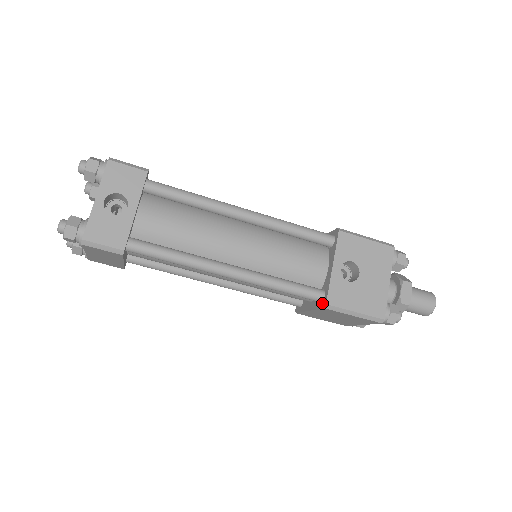
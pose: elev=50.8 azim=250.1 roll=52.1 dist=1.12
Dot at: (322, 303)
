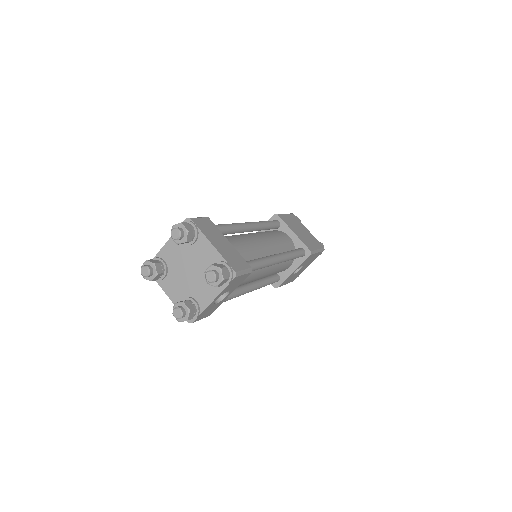
Dot at: (274, 283)
